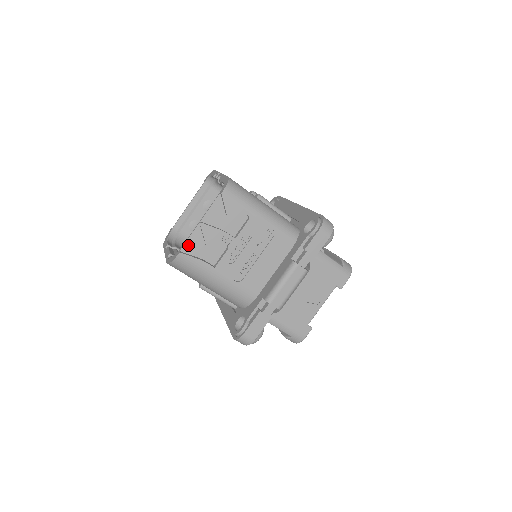
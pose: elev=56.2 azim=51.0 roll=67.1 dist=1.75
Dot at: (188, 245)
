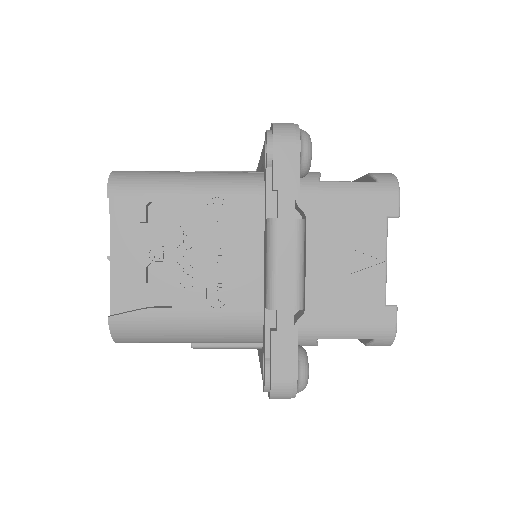
Dot at: (116, 299)
